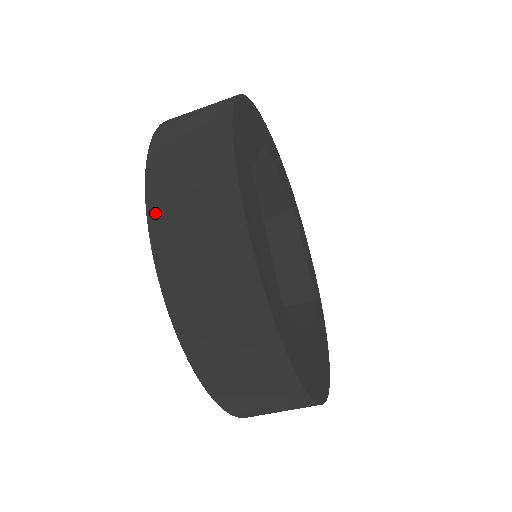
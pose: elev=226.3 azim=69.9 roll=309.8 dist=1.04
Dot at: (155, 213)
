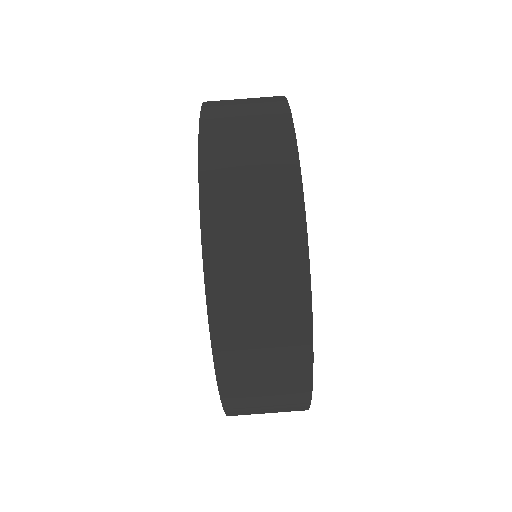
Dot at: occluded
